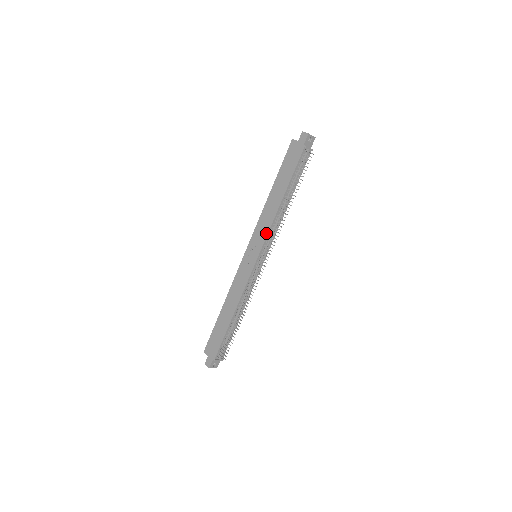
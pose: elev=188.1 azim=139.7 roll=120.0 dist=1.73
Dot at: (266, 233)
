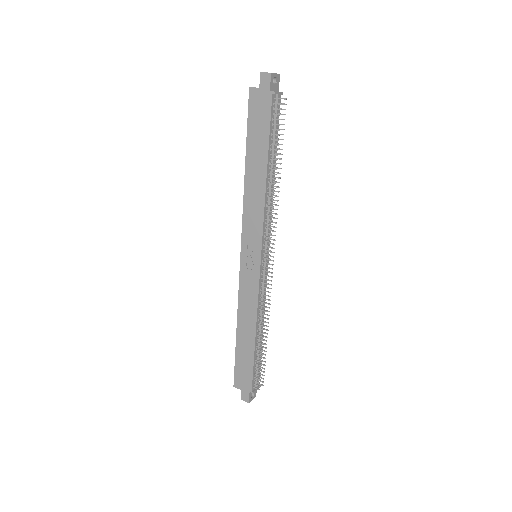
Dot at: (260, 225)
